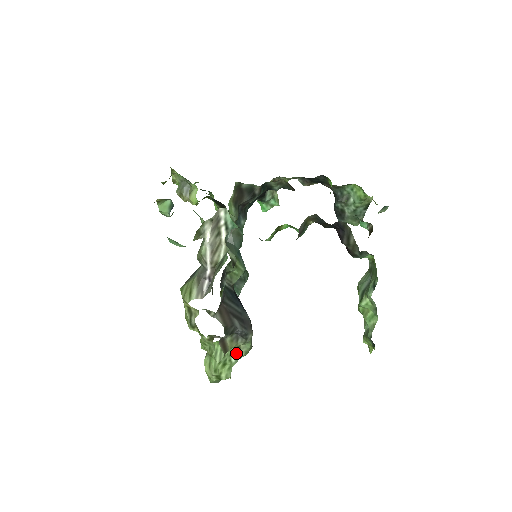
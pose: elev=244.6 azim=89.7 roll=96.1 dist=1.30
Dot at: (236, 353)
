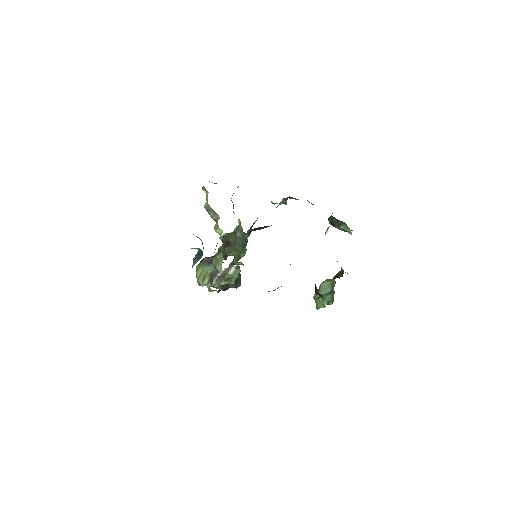
Dot at: occluded
